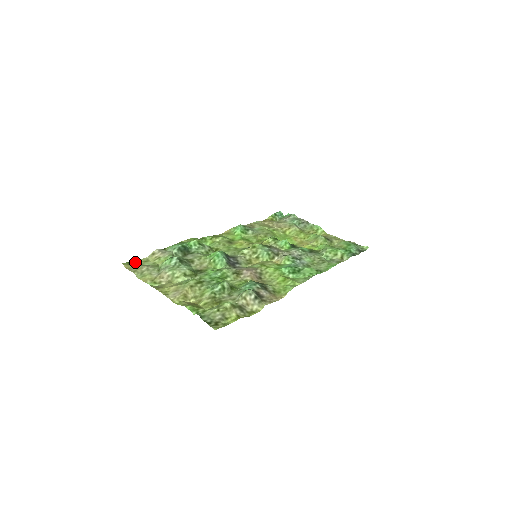
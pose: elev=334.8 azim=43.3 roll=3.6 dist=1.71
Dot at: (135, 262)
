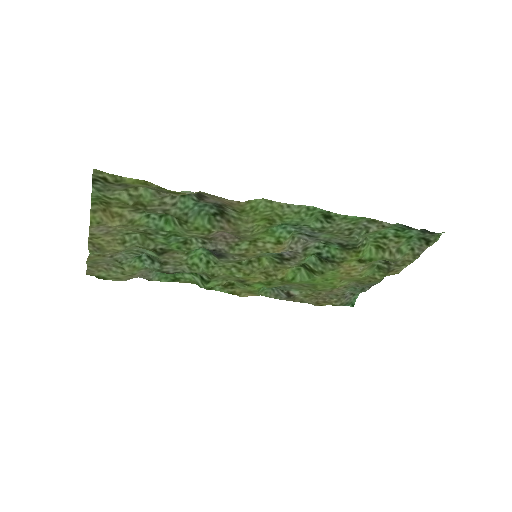
Dot at: (104, 279)
